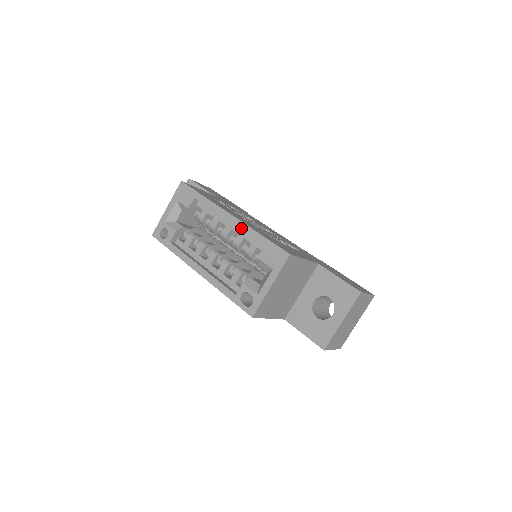
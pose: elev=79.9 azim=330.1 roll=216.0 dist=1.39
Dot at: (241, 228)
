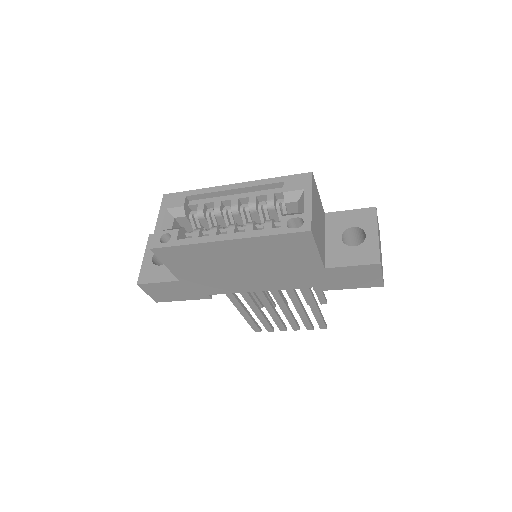
Dot at: (251, 185)
